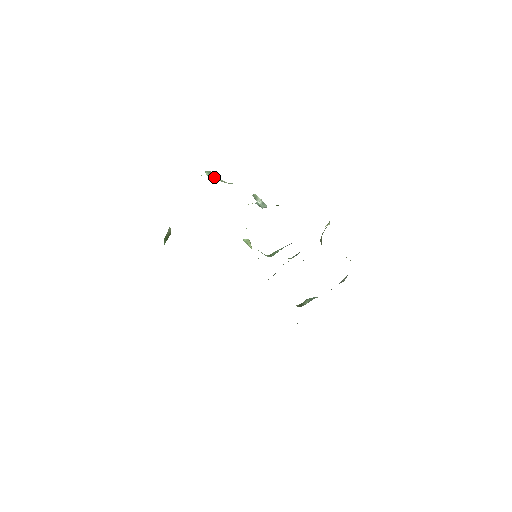
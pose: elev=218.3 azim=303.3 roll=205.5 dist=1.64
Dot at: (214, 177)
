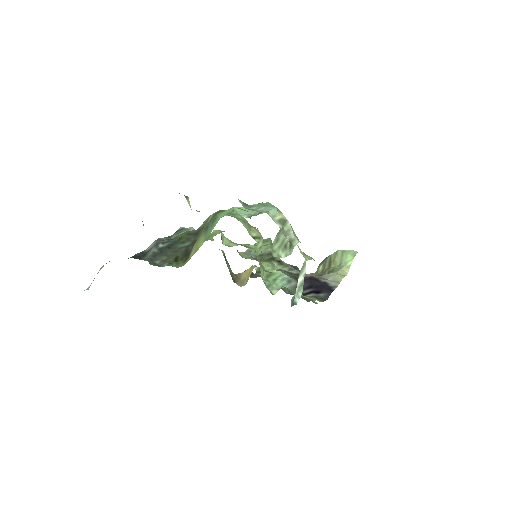
Dot at: (281, 237)
